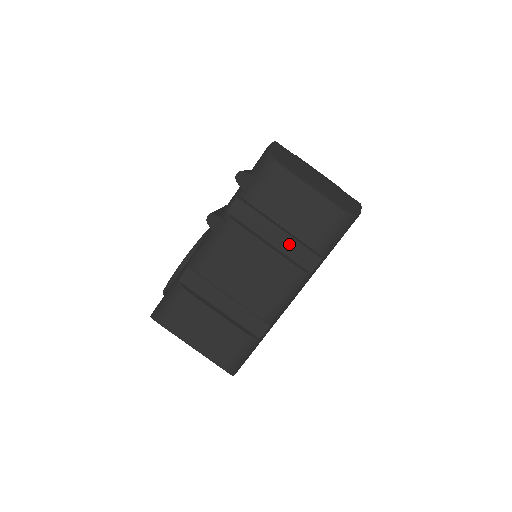
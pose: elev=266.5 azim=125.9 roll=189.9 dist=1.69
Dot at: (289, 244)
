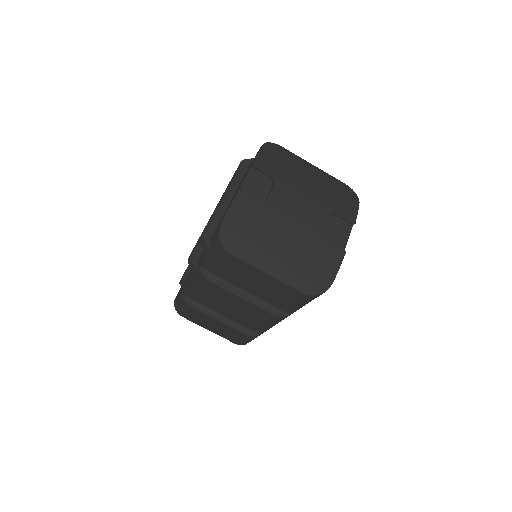
Dot at: occluded
